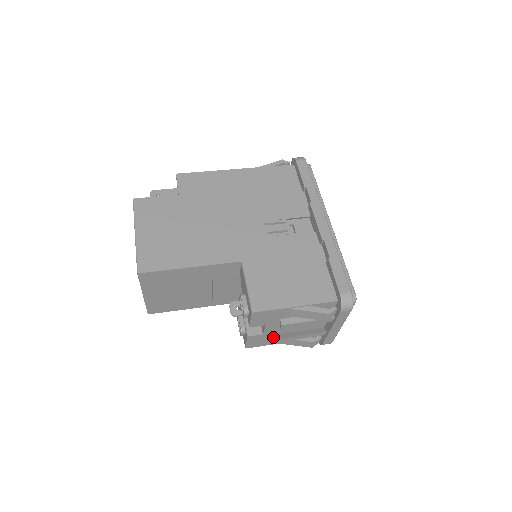
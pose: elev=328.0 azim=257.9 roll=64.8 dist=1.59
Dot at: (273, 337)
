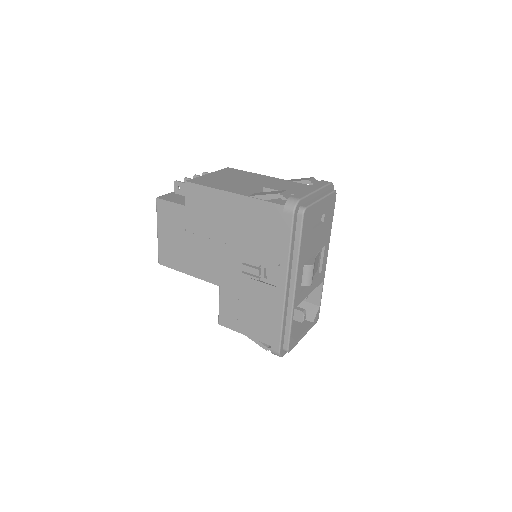
Dot at: occluded
